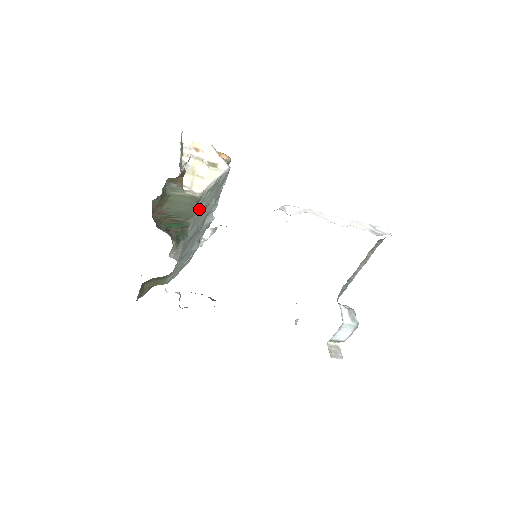
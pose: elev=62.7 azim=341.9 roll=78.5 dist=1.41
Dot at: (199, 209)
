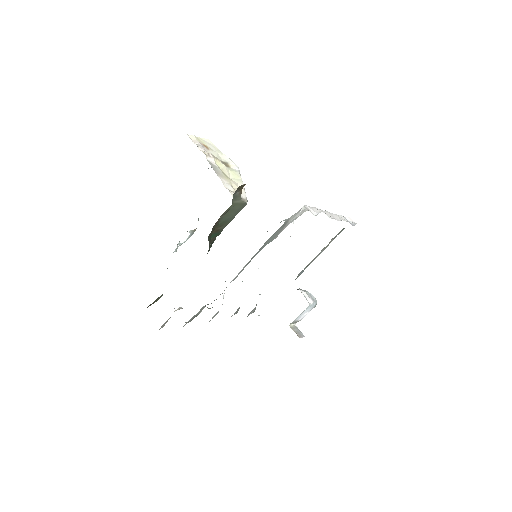
Dot at: occluded
